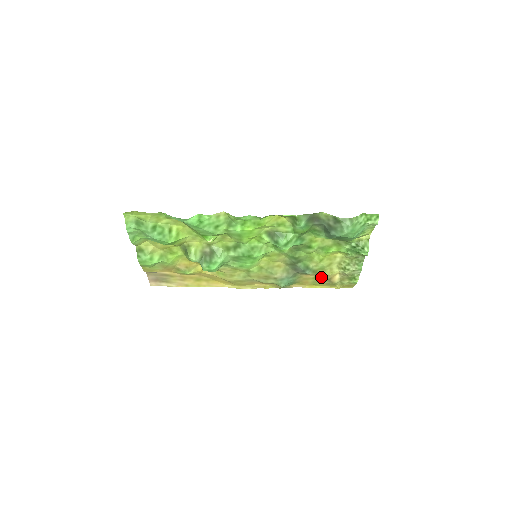
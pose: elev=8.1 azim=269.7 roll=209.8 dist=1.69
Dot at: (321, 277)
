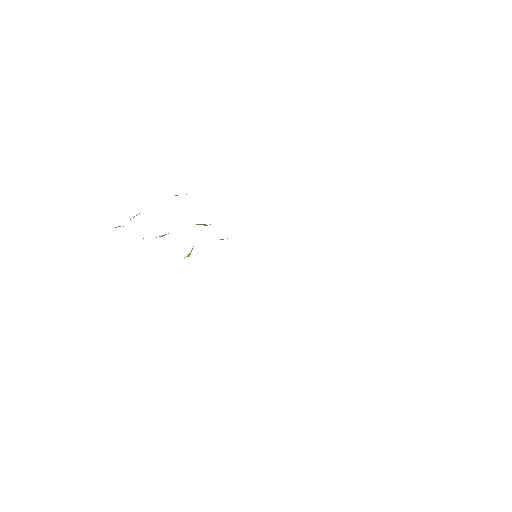
Dot at: occluded
